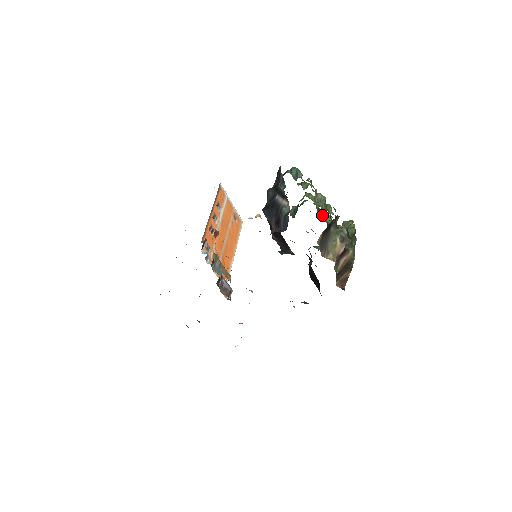
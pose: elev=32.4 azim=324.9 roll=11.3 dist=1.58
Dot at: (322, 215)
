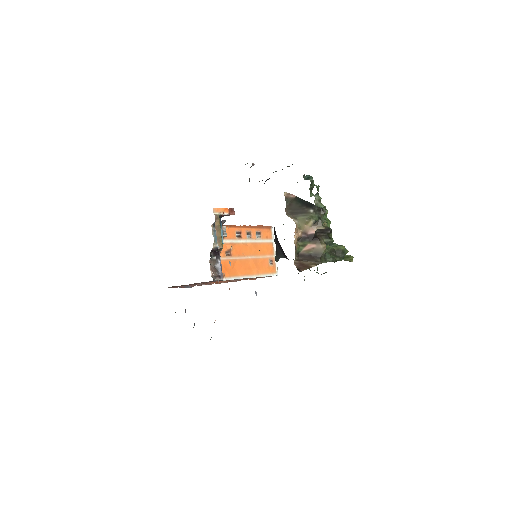
Dot at: occluded
